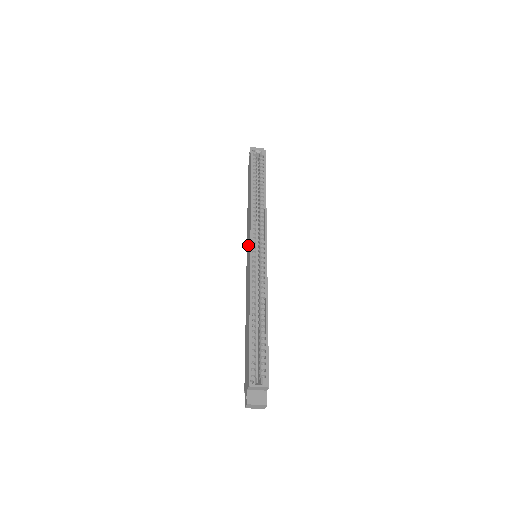
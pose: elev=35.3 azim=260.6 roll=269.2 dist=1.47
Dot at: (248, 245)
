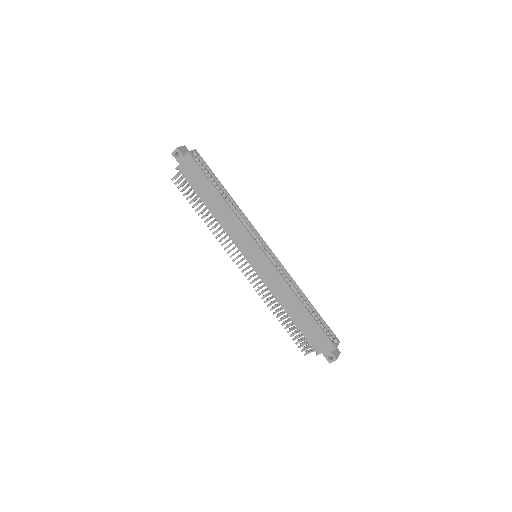
Dot at: (250, 250)
